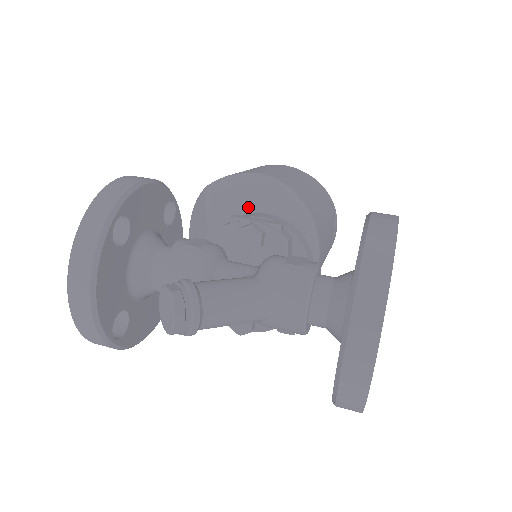
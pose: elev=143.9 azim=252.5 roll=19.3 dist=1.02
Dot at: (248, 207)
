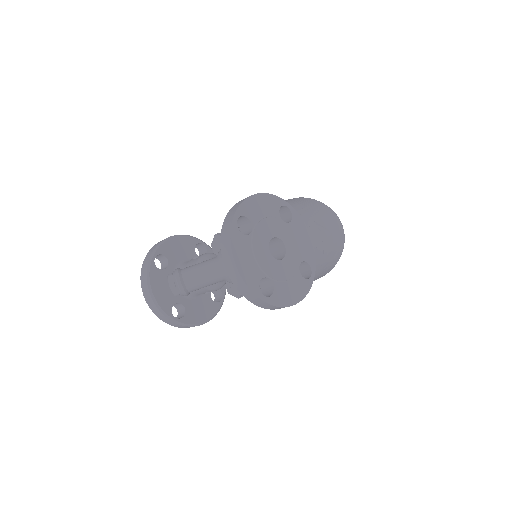
Dot at: occluded
